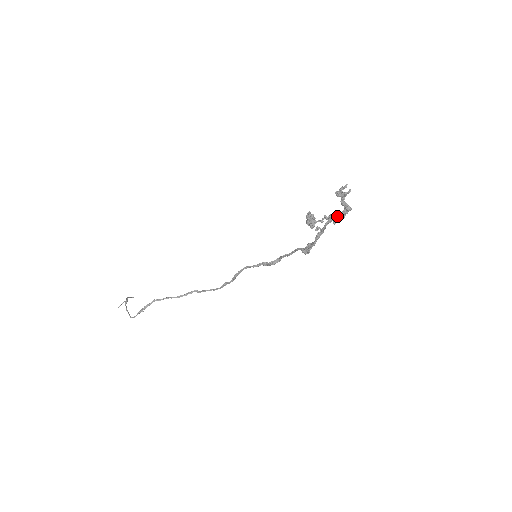
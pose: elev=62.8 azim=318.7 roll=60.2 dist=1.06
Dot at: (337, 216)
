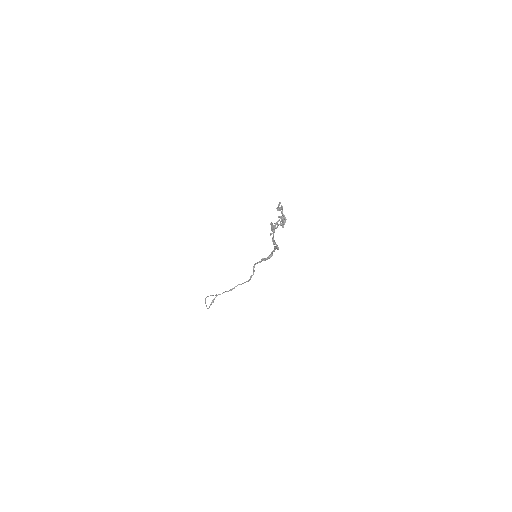
Dot at: occluded
